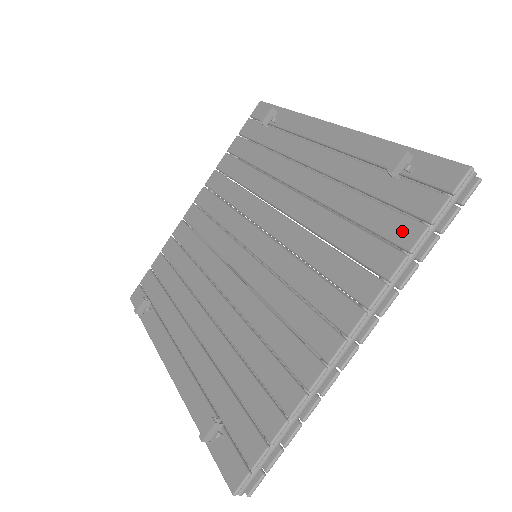
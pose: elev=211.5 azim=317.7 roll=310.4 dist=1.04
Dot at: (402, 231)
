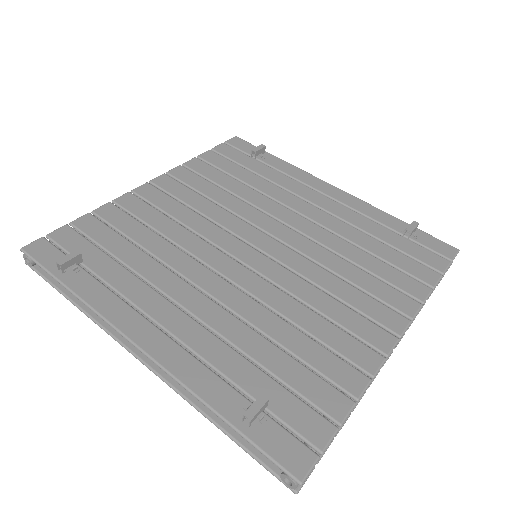
Dot at: (423, 272)
